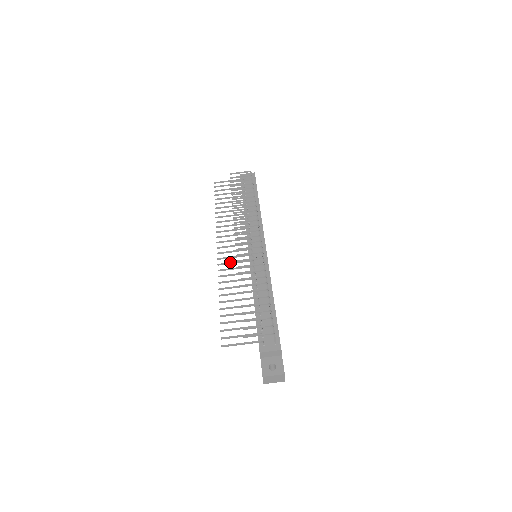
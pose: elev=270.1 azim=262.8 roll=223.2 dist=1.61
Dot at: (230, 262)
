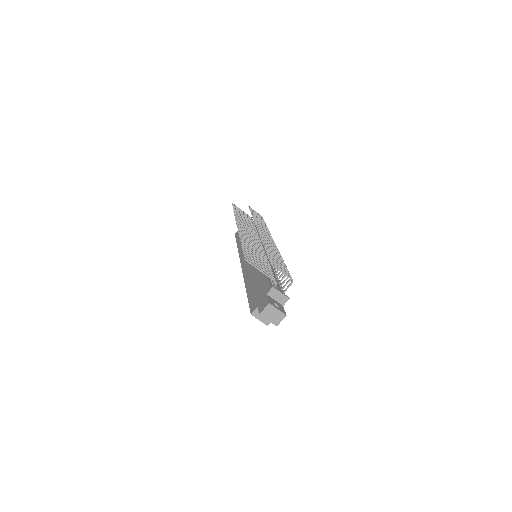
Dot at: occluded
